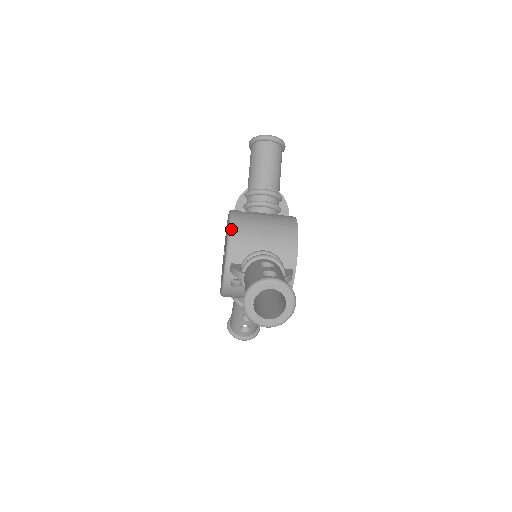
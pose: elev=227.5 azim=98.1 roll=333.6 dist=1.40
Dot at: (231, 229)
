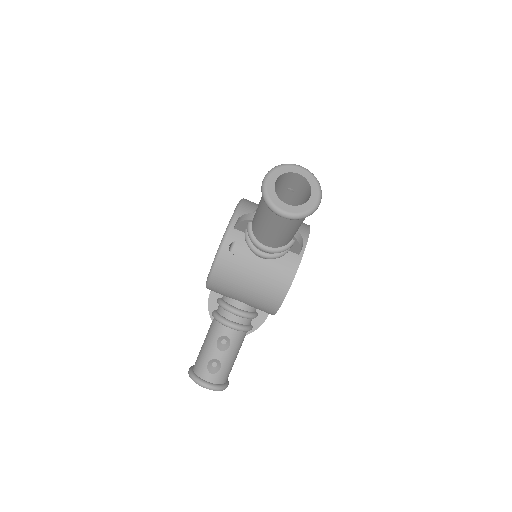
Dot at: (243, 200)
